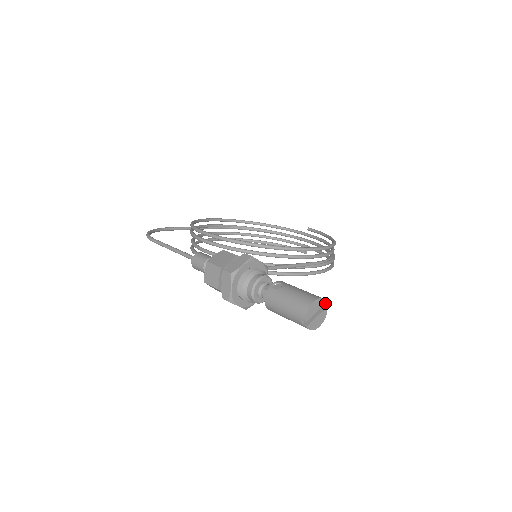
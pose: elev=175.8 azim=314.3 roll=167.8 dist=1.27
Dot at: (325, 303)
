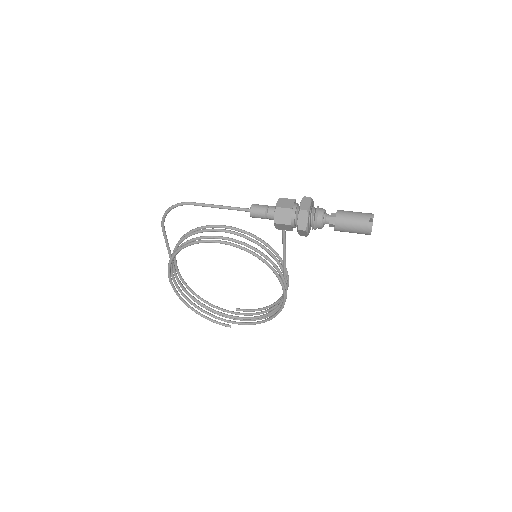
Dot at: occluded
